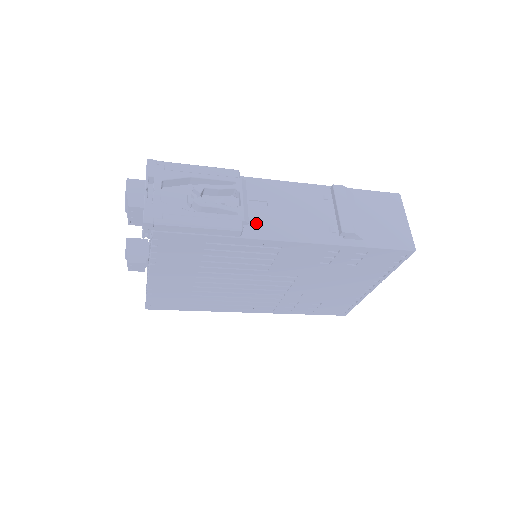
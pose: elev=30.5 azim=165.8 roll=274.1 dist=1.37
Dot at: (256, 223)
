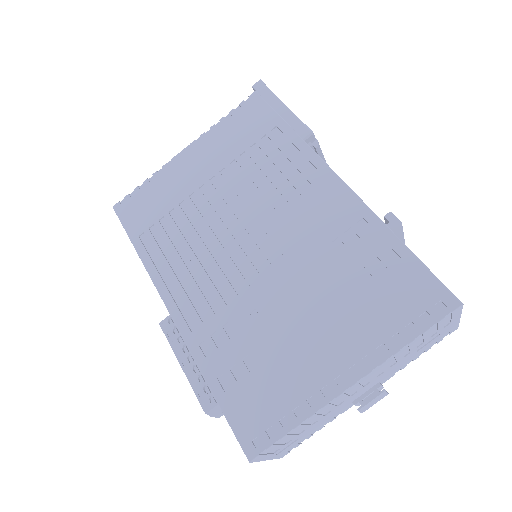
Dot at: occluded
